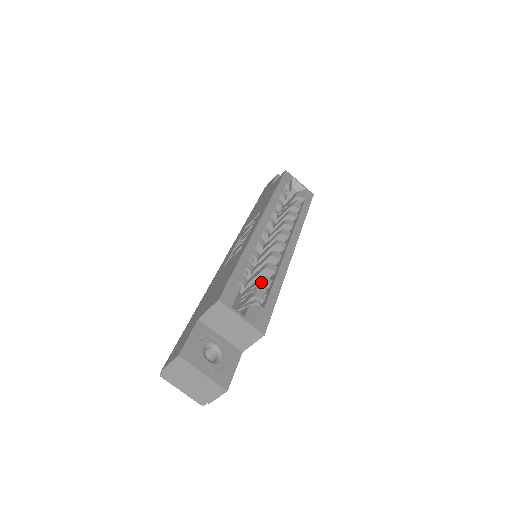
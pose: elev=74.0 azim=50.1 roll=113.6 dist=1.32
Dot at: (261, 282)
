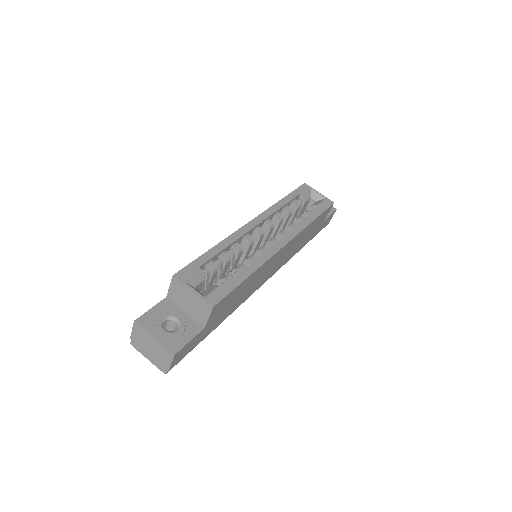
Dot at: (235, 269)
